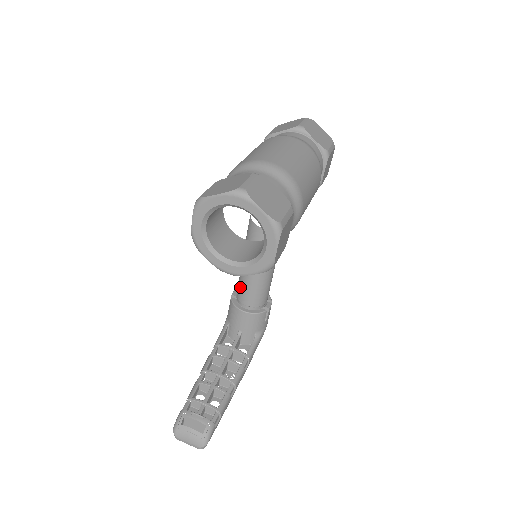
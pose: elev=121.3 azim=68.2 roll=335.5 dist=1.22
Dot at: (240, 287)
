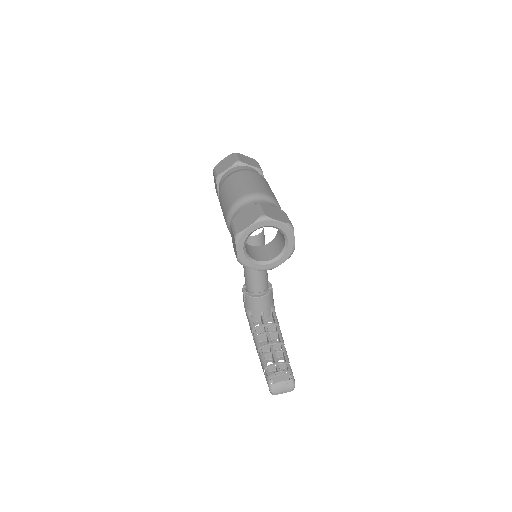
Dot at: (250, 283)
